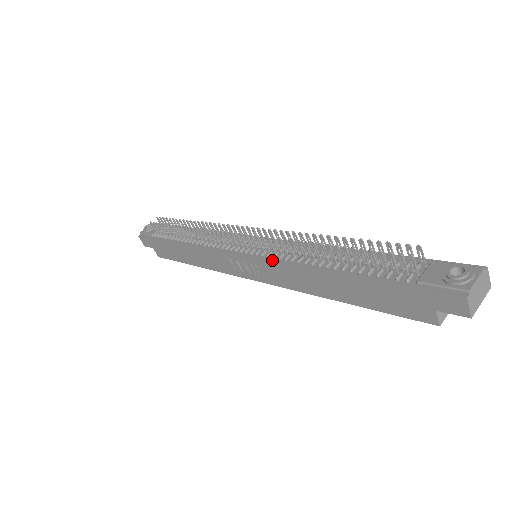
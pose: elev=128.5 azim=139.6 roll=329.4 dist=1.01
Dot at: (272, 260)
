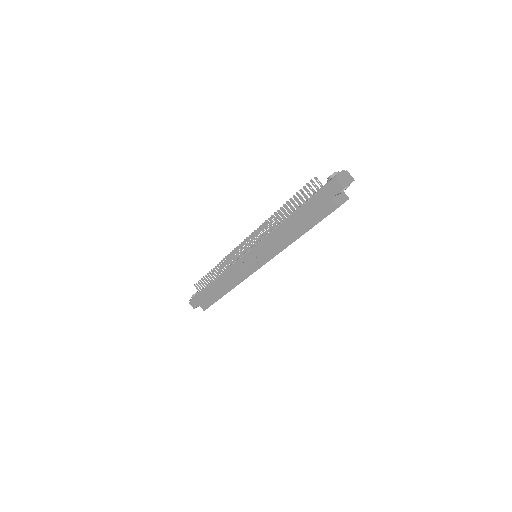
Dot at: (260, 241)
